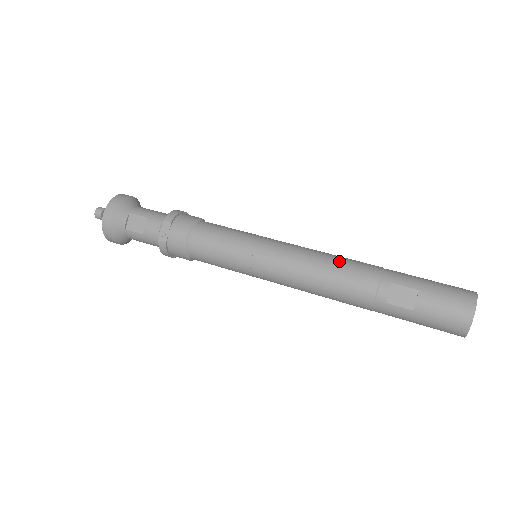
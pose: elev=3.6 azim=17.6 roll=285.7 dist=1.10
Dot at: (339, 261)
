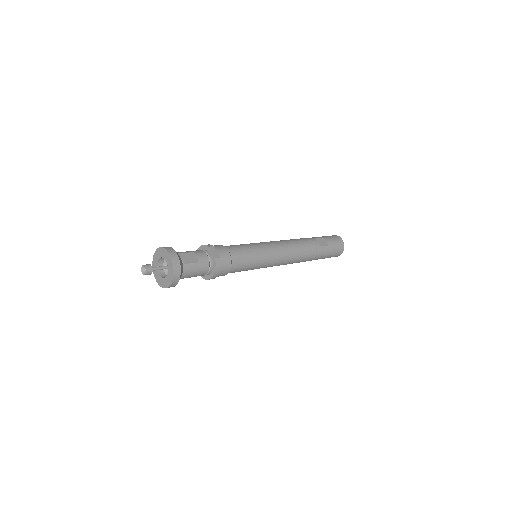
Dot at: (292, 239)
